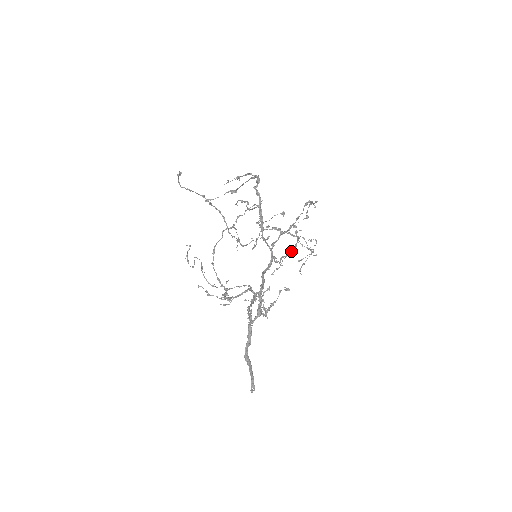
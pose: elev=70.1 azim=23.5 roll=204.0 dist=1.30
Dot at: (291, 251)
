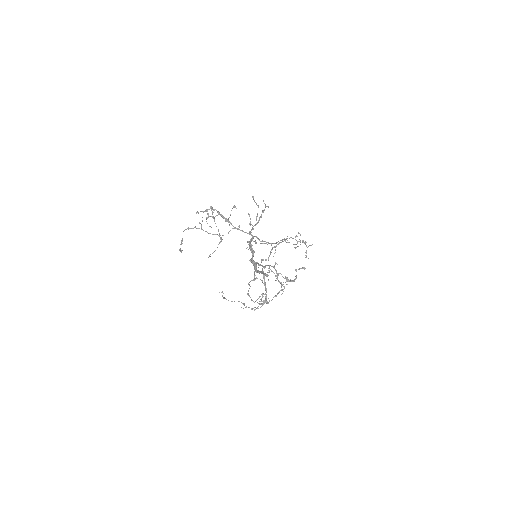
Dot at: occluded
